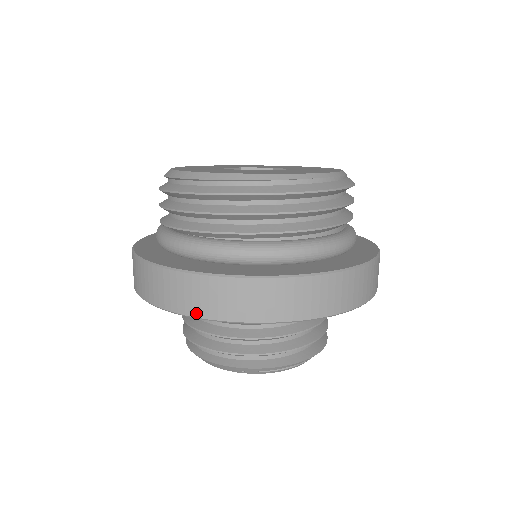
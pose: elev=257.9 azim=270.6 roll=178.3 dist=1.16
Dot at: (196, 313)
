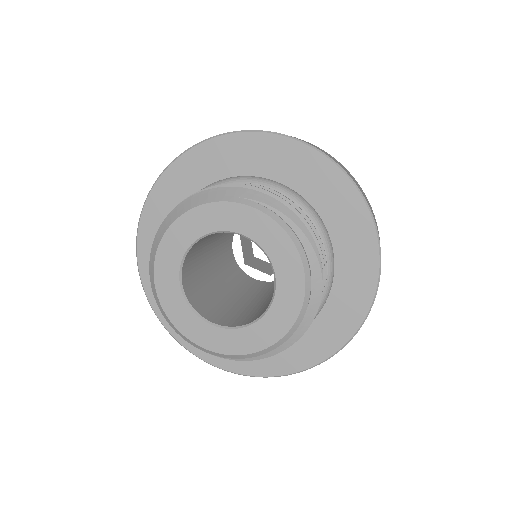
Dot at: (246, 130)
